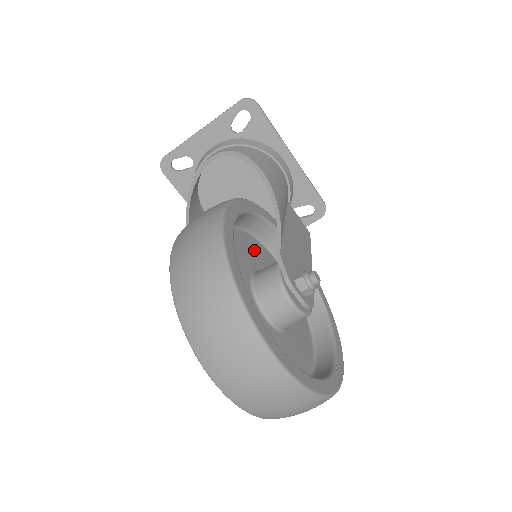
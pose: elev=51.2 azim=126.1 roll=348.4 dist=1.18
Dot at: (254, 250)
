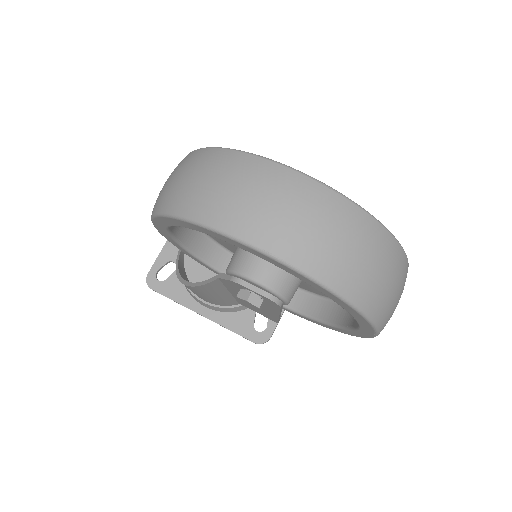
Dot at: occluded
